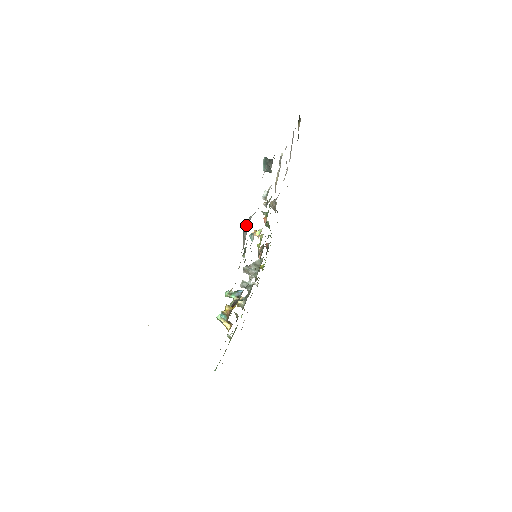
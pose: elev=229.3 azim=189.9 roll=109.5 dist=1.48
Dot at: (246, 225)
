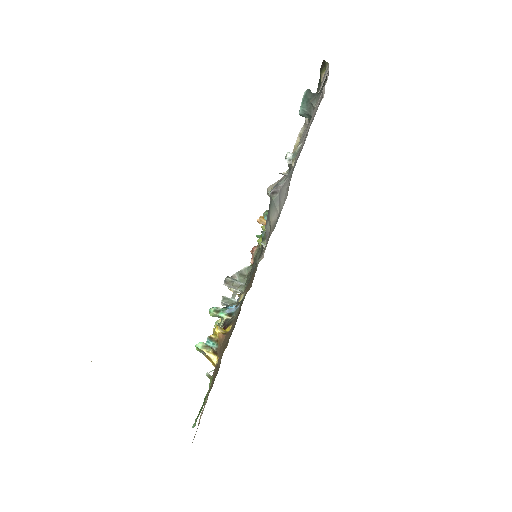
Dot at: (278, 190)
